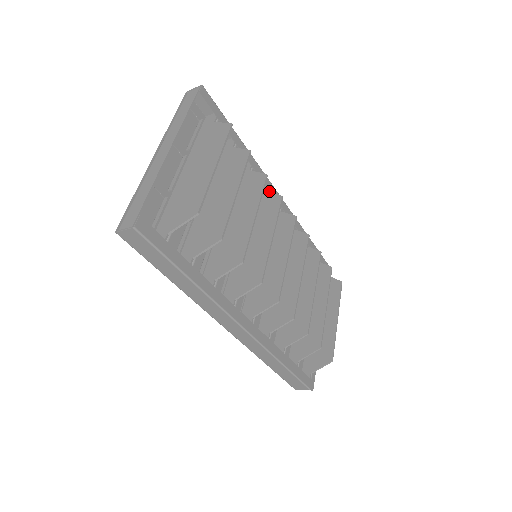
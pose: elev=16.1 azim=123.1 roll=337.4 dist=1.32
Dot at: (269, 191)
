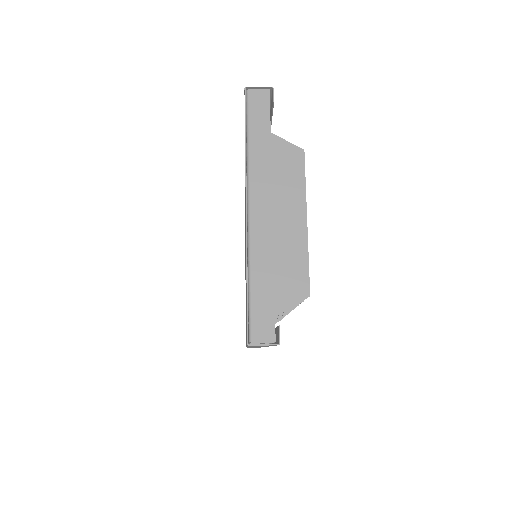
Dot at: occluded
